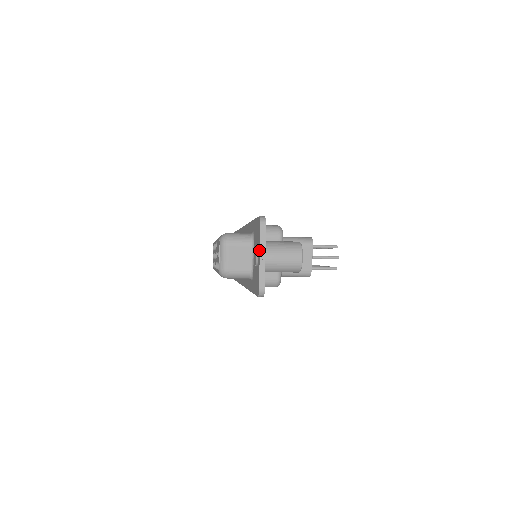
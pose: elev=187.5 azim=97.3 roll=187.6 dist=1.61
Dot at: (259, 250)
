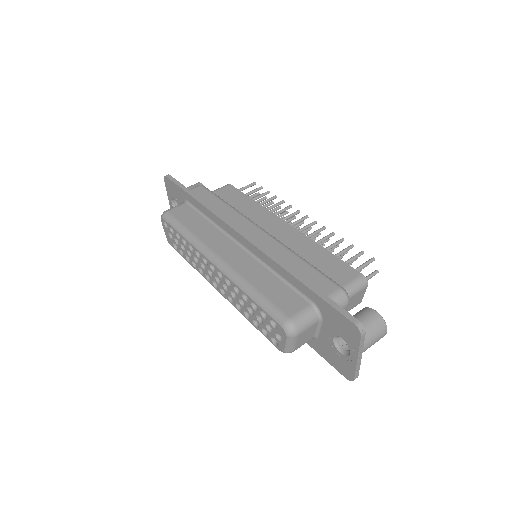
Dot at: (356, 354)
